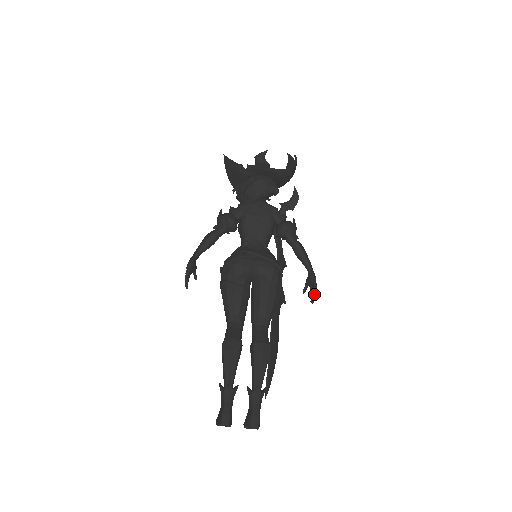
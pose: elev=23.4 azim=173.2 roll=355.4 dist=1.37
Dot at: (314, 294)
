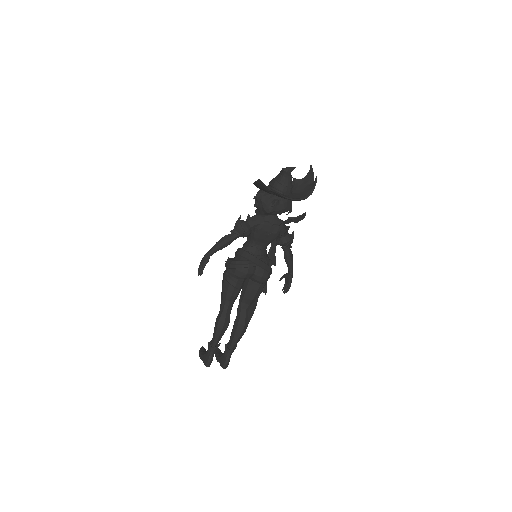
Dot at: (287, 291)
